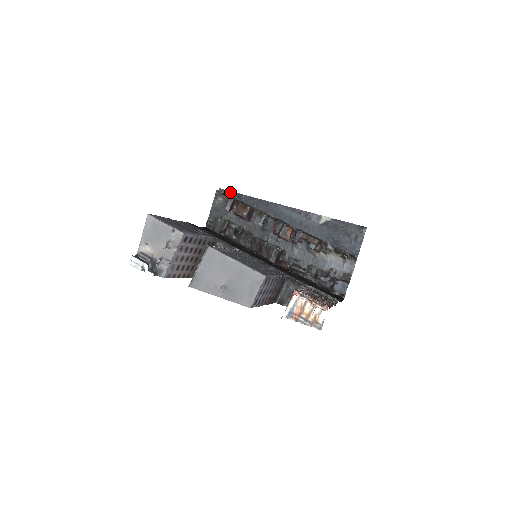
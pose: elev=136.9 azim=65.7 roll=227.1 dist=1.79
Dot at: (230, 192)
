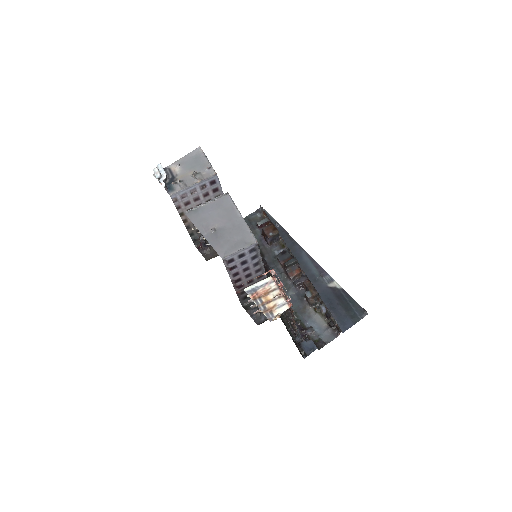
Dot at: (271, 217)
